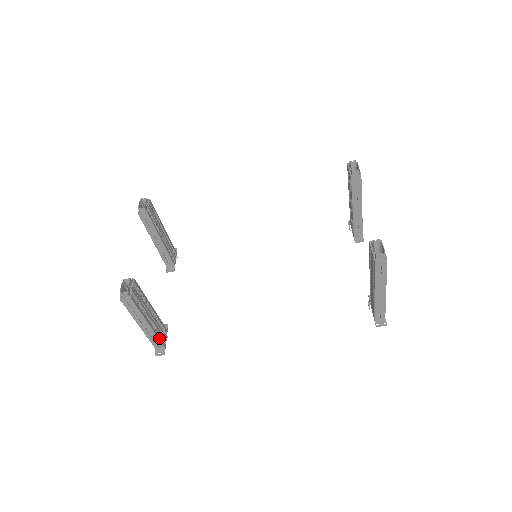
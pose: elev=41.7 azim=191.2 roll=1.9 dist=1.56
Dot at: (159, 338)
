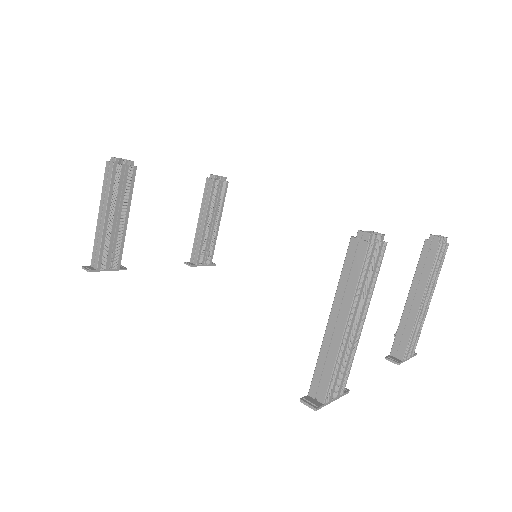
Dot at: (101, 250)
